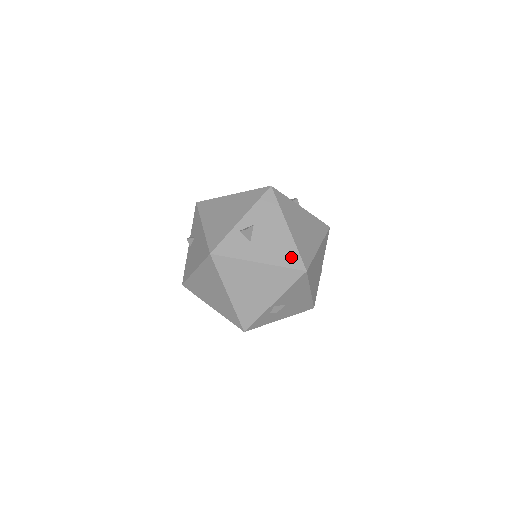
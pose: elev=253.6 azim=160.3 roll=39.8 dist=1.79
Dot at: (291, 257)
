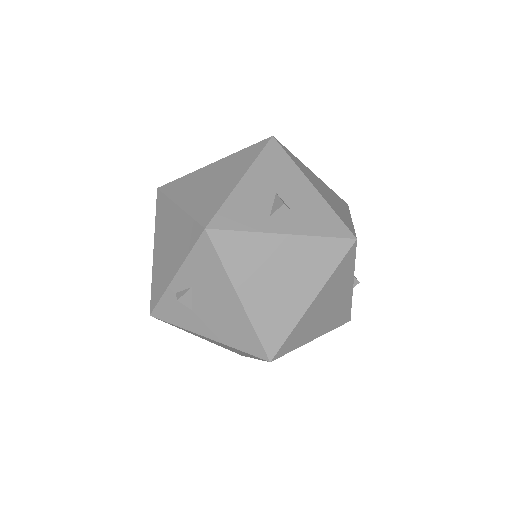
Dot at: (247, 340)
